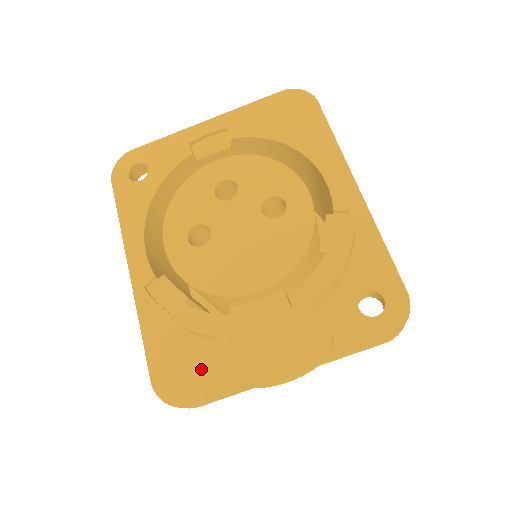
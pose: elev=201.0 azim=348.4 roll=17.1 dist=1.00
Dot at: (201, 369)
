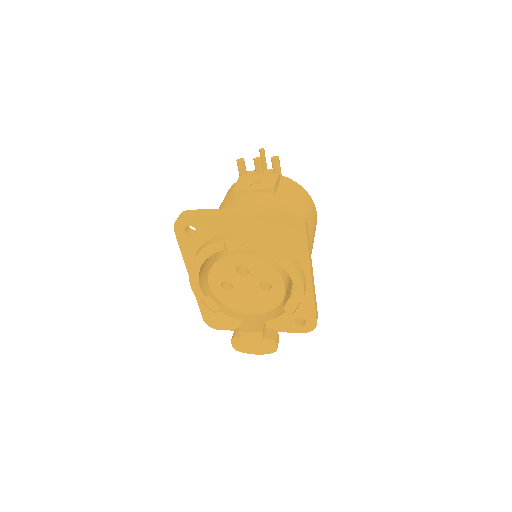
Dot at: occluded
